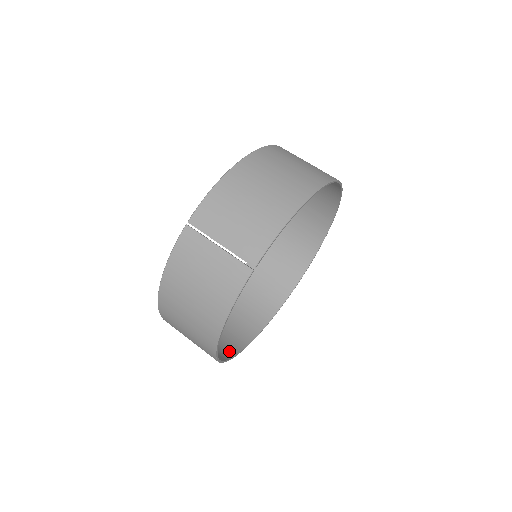
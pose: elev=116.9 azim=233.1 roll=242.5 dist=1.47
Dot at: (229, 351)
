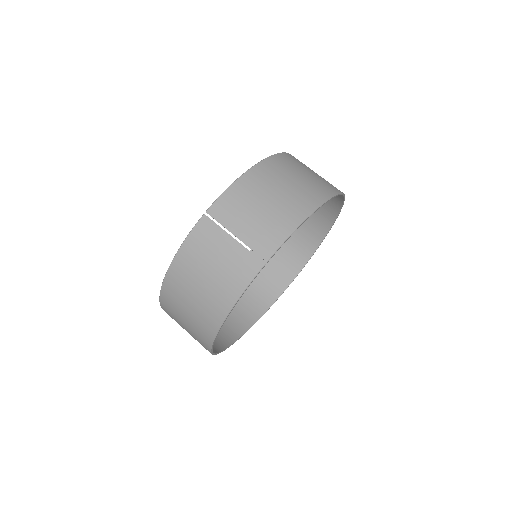
Dot at: (217, 345)
